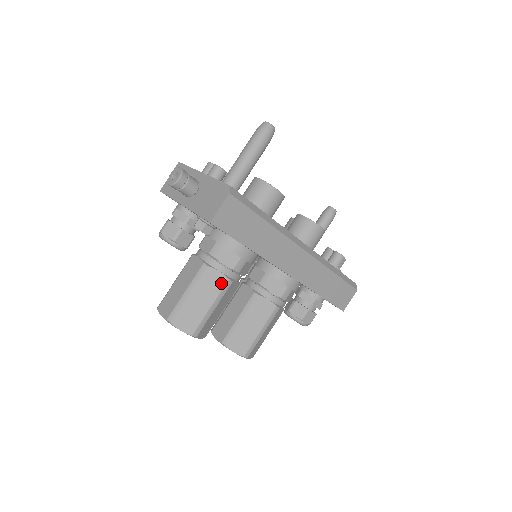
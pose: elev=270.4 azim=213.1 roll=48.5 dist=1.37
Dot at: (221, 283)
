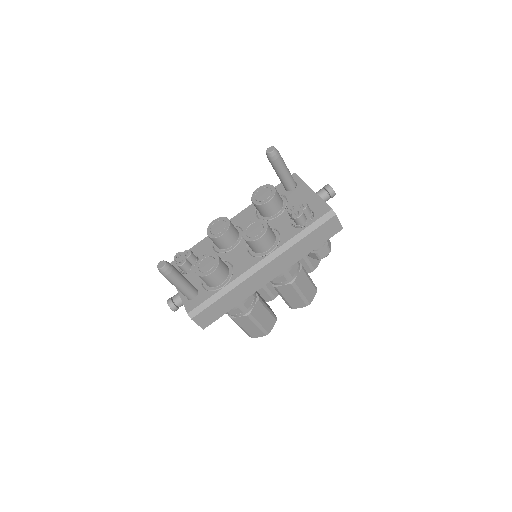
Dot at: (247, 319)
